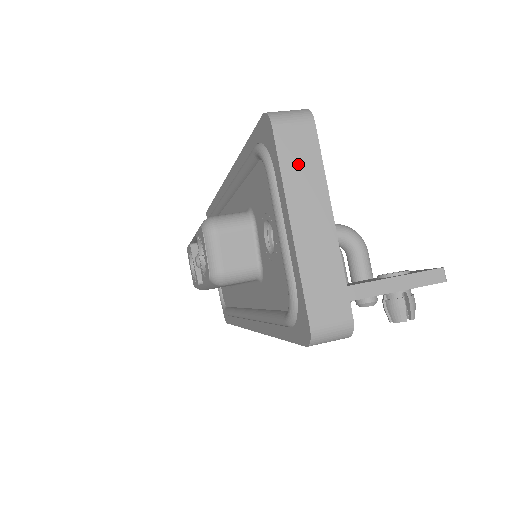
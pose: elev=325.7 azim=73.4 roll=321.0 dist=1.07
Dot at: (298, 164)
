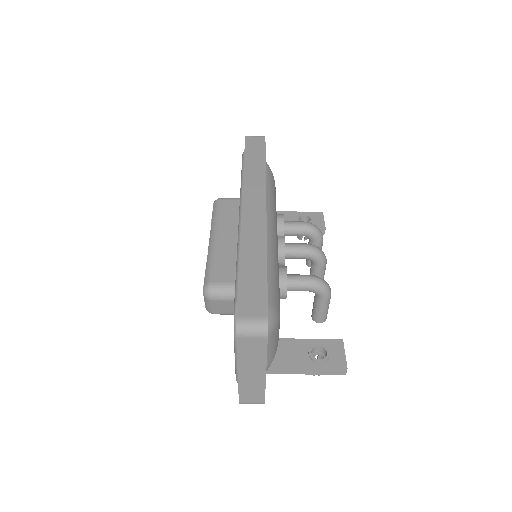
Dot at: (250, 353)
